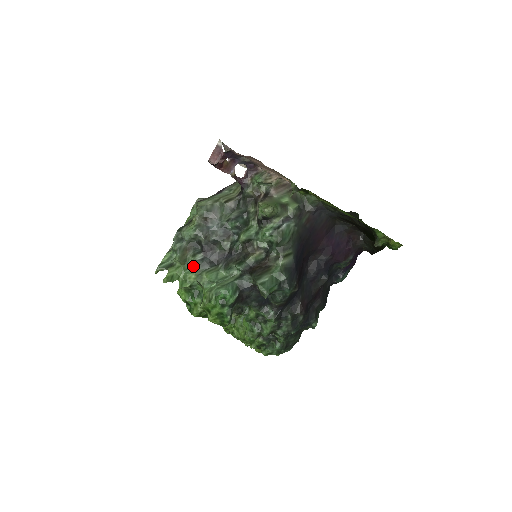
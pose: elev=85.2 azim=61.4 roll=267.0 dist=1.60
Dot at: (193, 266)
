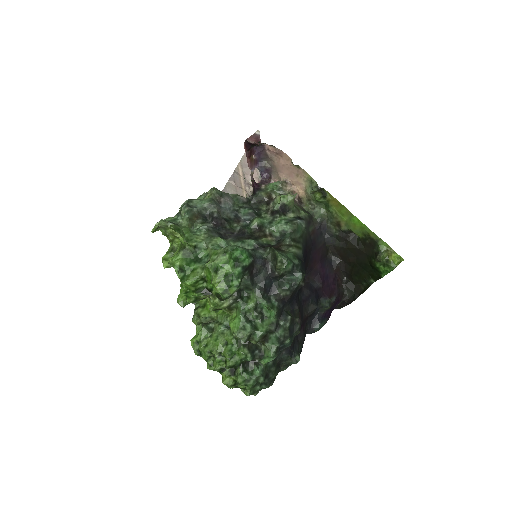
Dot at: (202, 229)
